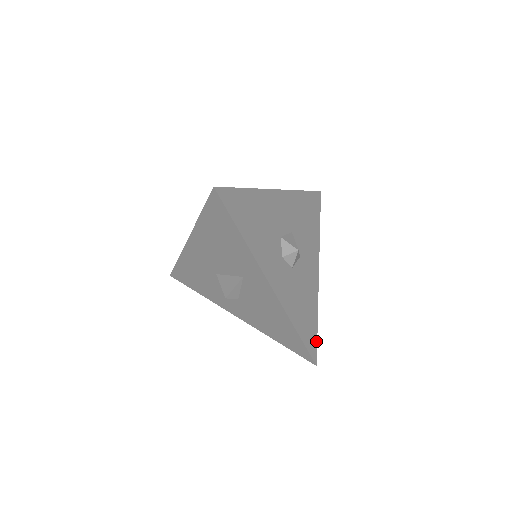
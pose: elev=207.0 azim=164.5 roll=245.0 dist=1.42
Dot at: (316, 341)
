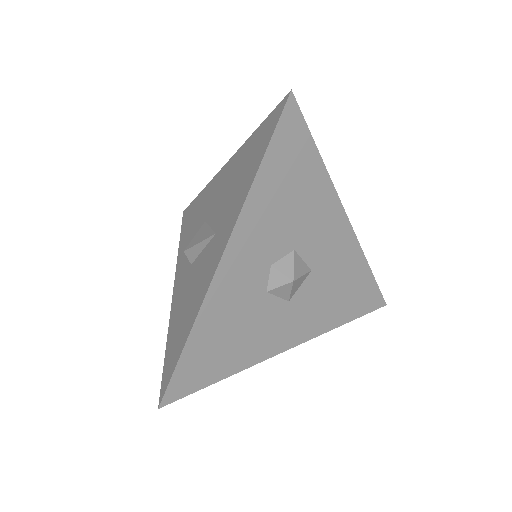
Dot at: (193, 390)
